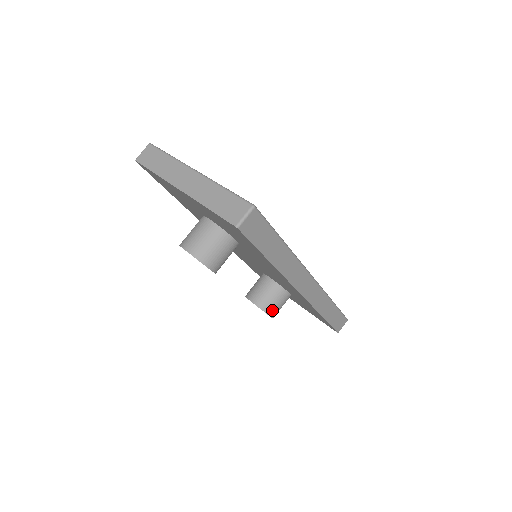
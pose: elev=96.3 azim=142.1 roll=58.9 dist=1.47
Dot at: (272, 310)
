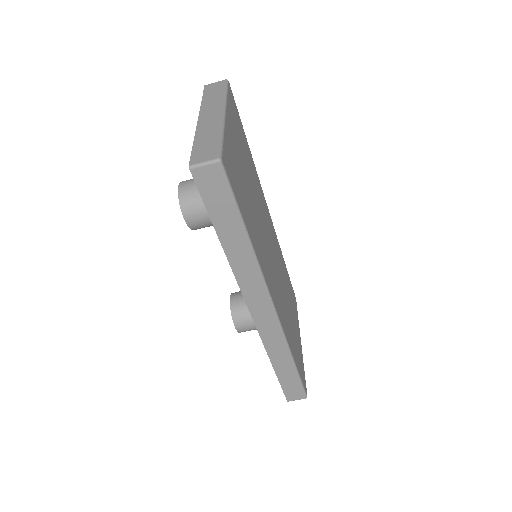
Dot at: (240, 322)
